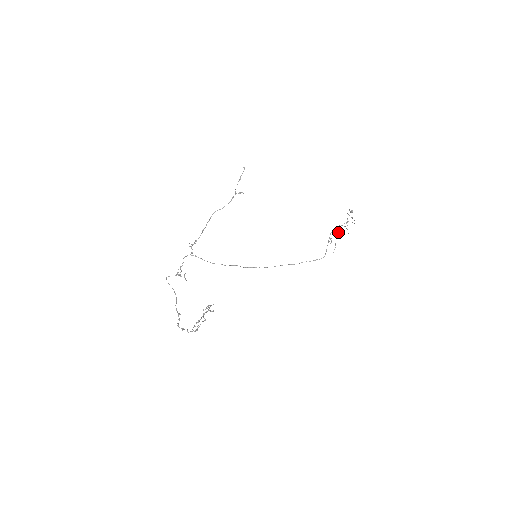
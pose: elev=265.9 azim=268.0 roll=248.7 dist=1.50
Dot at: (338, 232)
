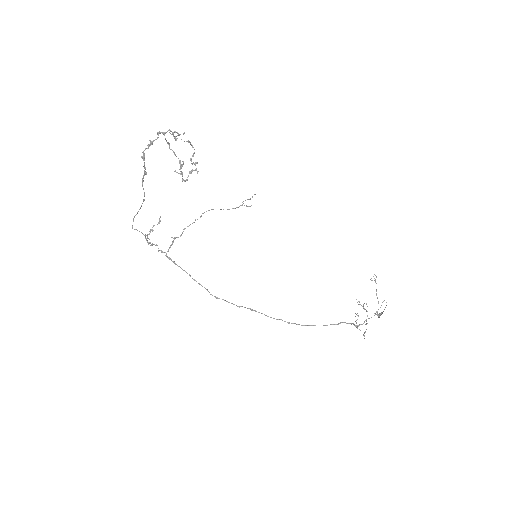
Dot at: (366, 324)
